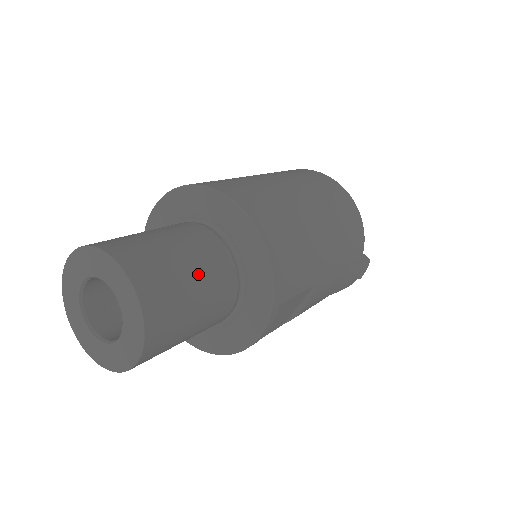
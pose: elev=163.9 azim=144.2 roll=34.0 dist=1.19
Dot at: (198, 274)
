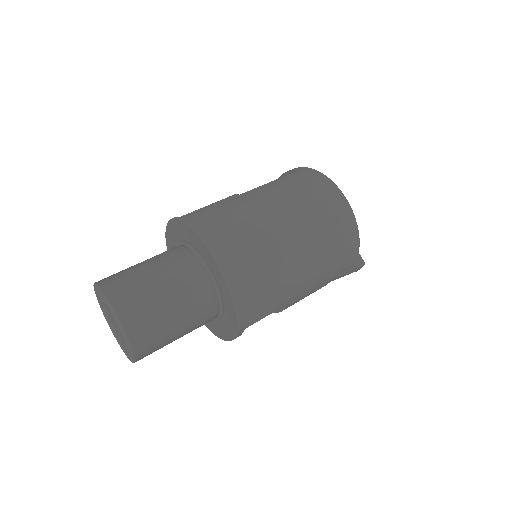
Dot at: (179, 313)
